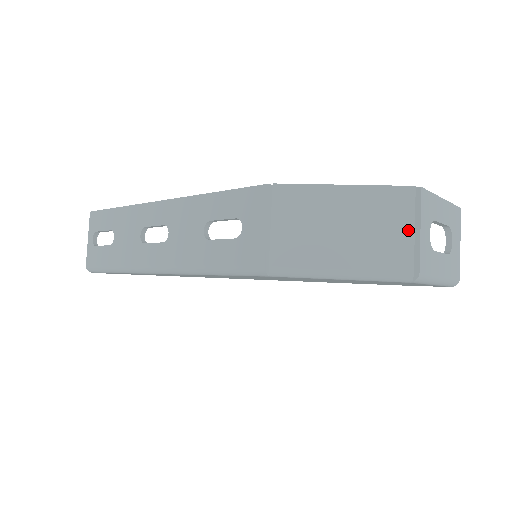
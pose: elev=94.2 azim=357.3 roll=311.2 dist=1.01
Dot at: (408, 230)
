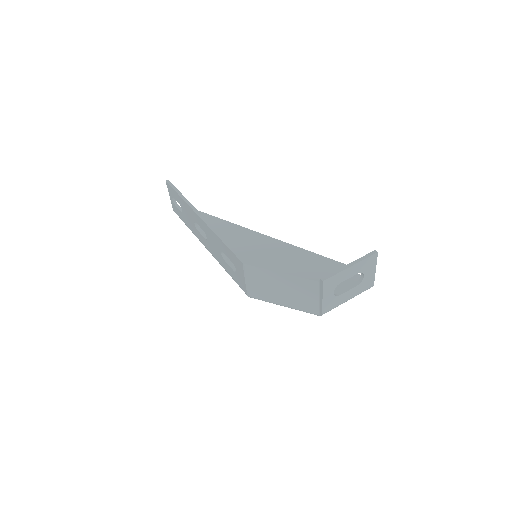
Dot at: (315, 298)
